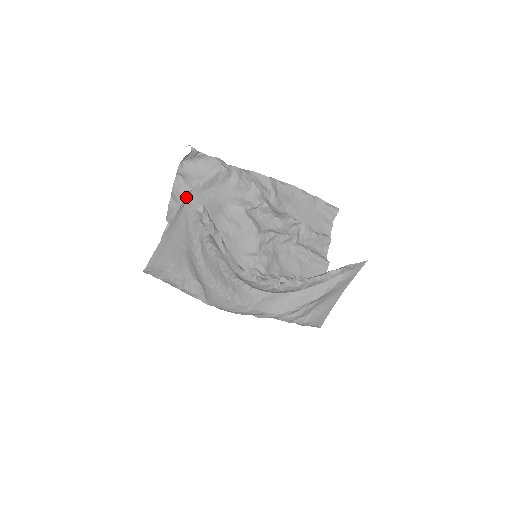
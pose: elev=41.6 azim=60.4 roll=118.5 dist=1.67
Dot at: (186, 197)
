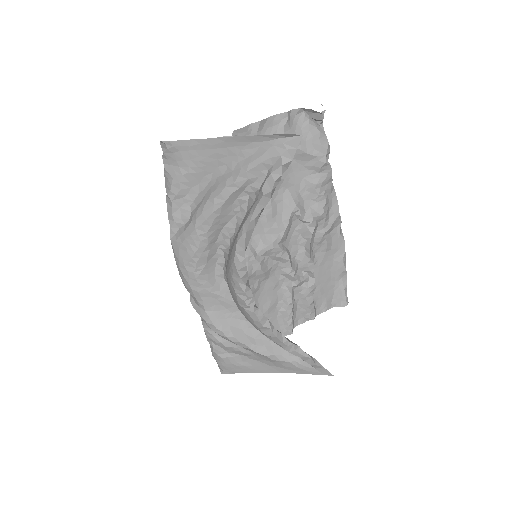
Dot at: (290, 134)
